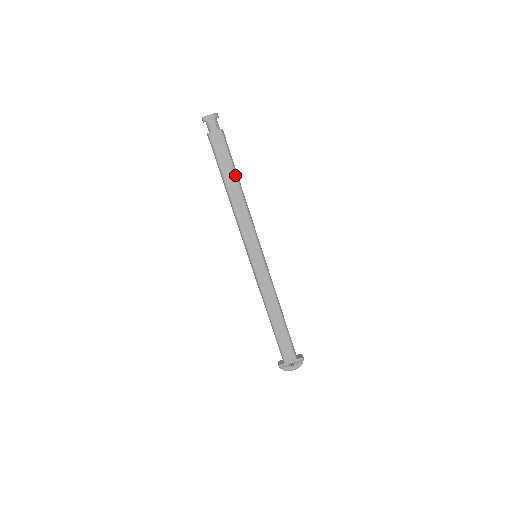
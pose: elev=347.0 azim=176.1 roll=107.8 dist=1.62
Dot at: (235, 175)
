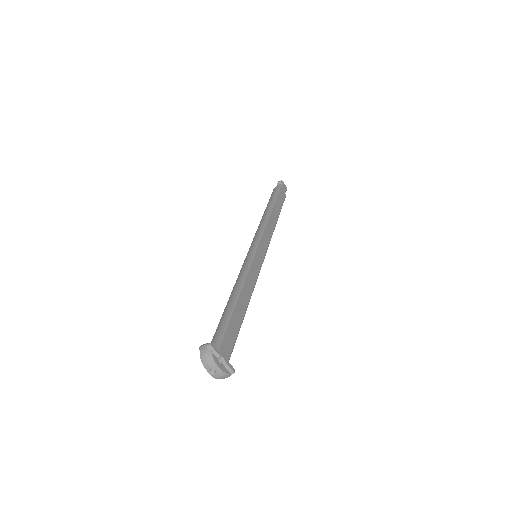
Dot at: (279, 213)
